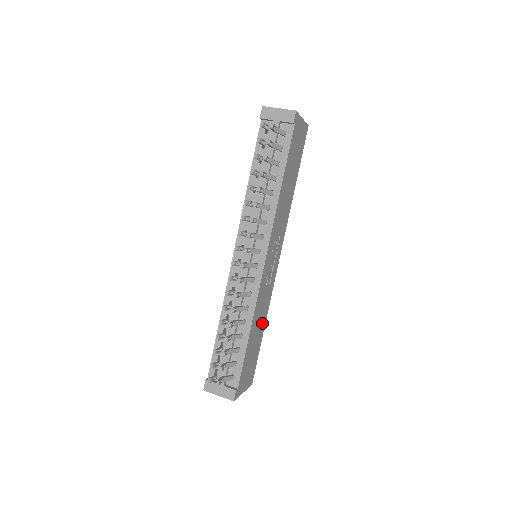
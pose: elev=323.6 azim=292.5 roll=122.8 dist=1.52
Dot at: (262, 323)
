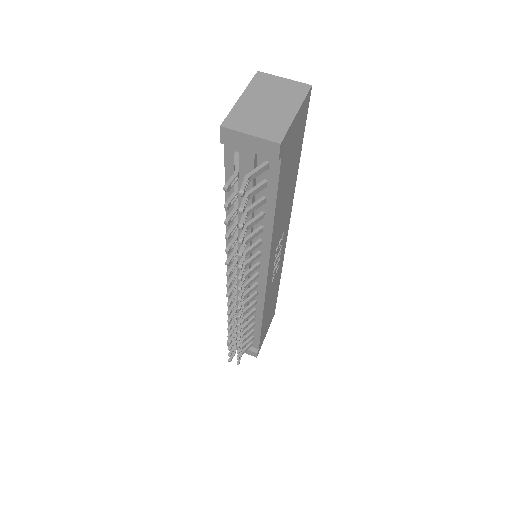
Dot at: (276, 289)
